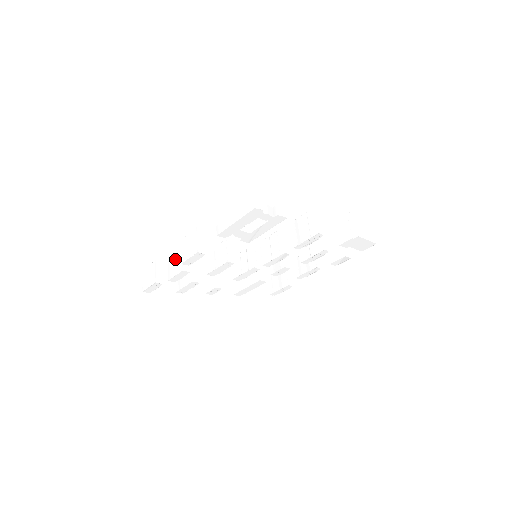
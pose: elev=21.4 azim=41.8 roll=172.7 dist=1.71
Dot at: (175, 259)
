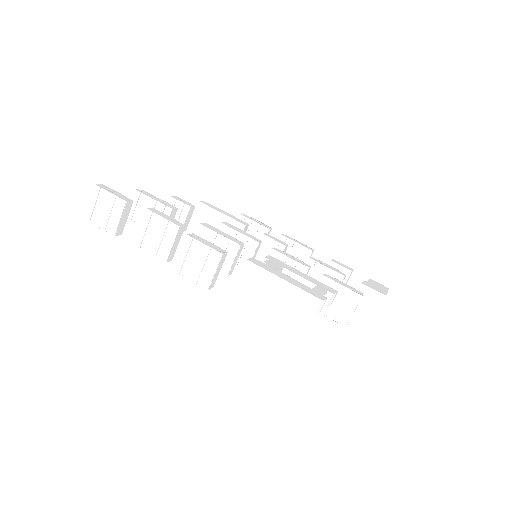
Dot at: (159, 230)
